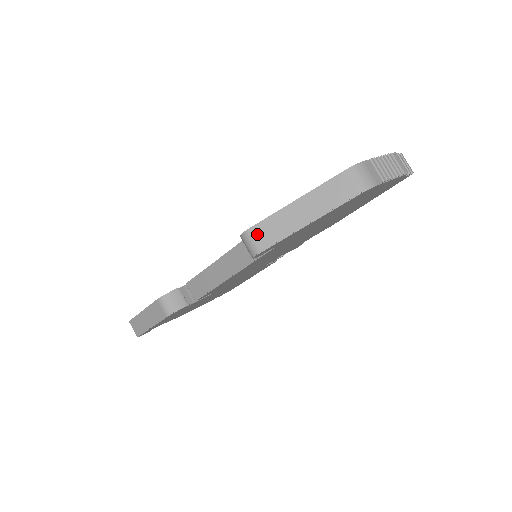
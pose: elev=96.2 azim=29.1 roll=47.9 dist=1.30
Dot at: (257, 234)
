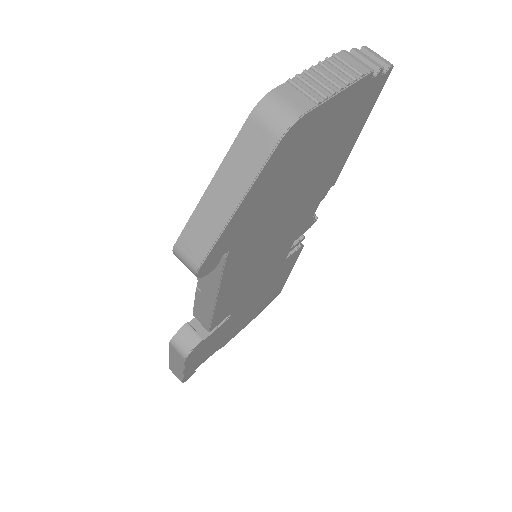
Dot at: (186, 247)
